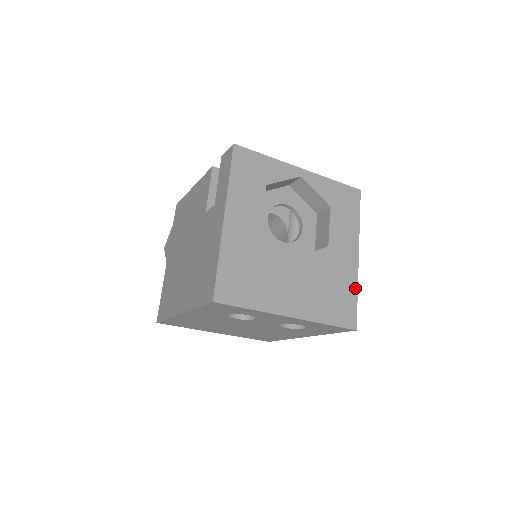
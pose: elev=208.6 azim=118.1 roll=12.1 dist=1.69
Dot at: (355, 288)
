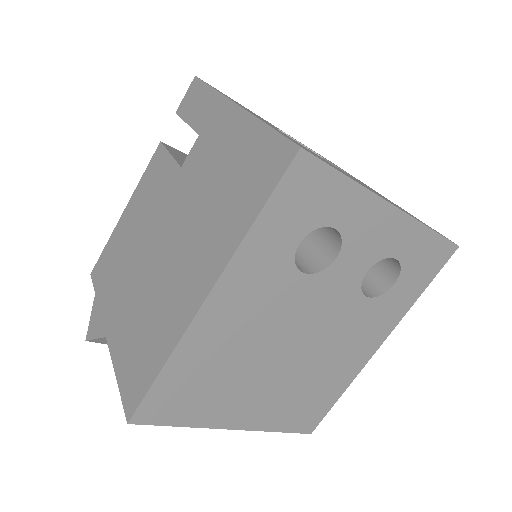
Dot at: occluded
